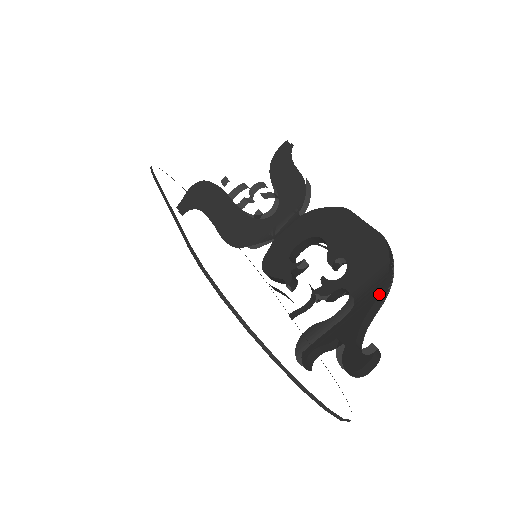
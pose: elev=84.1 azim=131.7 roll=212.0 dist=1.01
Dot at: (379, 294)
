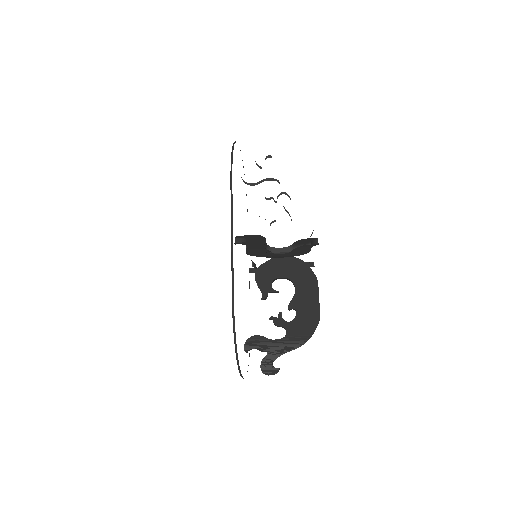
Dot at: occluded
